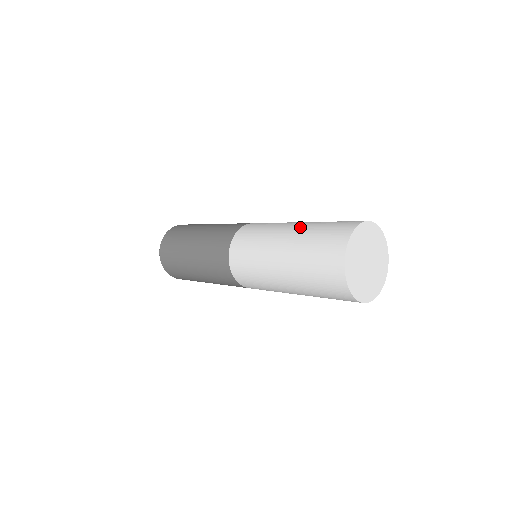
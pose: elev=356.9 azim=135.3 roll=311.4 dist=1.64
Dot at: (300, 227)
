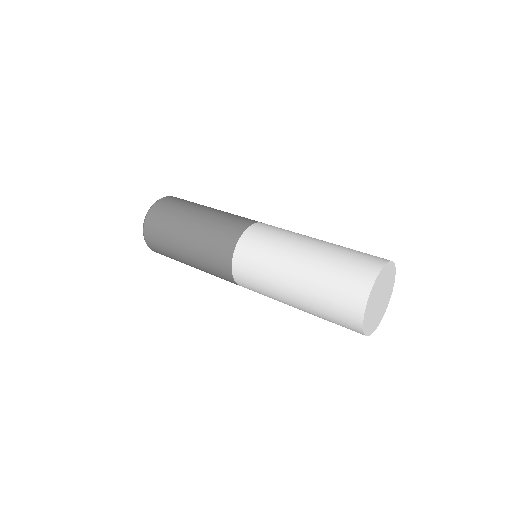
Dot at: (302, 287)
